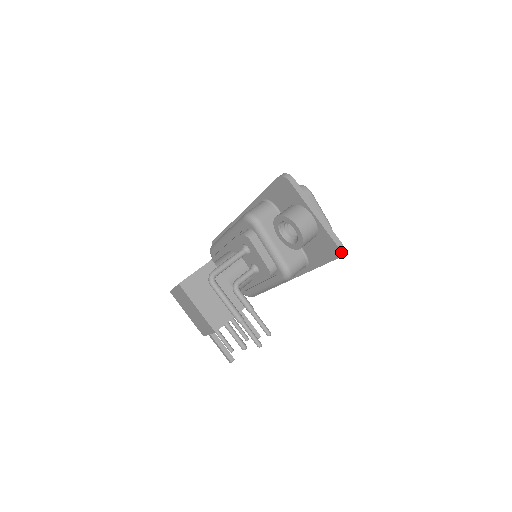
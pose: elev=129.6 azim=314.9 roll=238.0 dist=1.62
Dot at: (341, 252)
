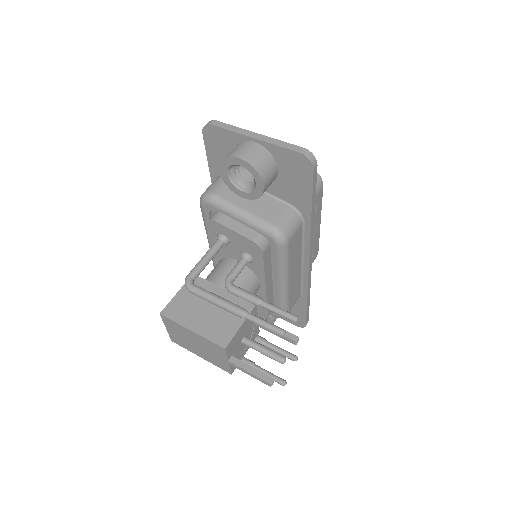
Dot at: (310, 158)
